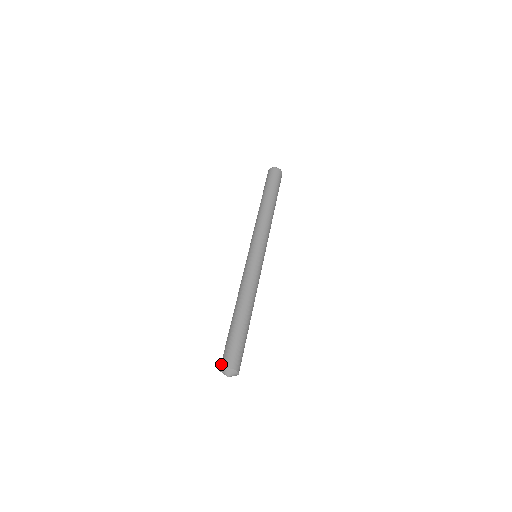
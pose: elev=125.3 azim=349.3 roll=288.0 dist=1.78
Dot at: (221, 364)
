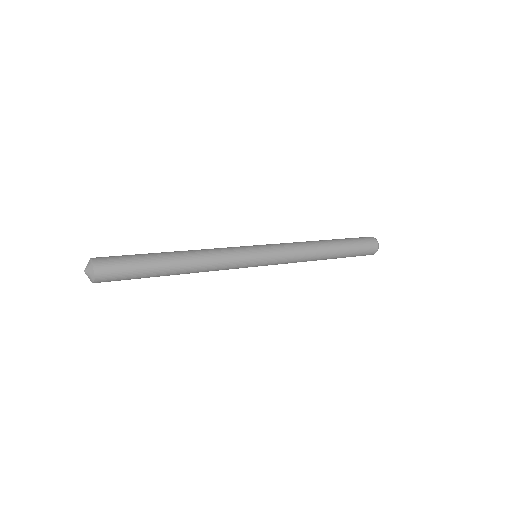
Dot at: (97, 257)
